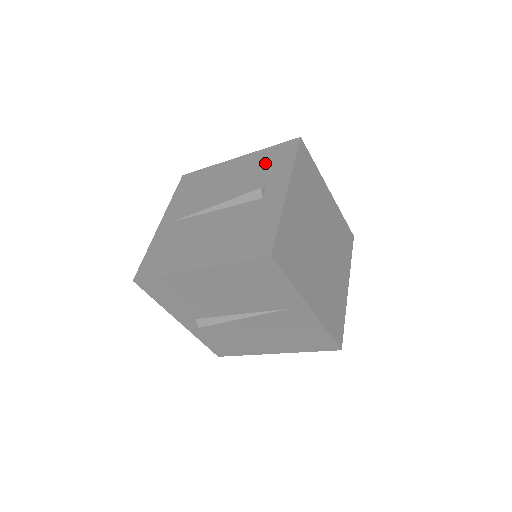
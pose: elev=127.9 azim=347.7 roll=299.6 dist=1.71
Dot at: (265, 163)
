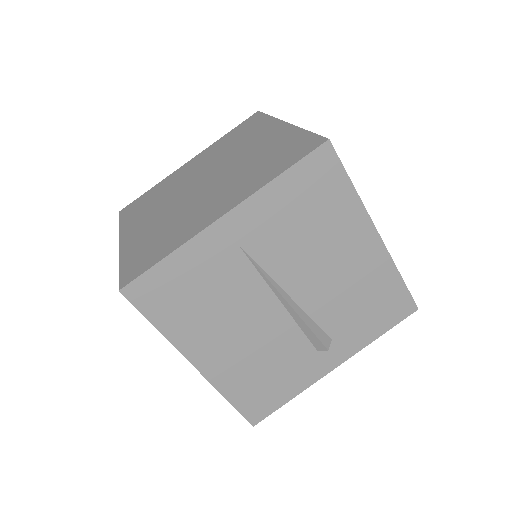
Dot at: (372, 300)
